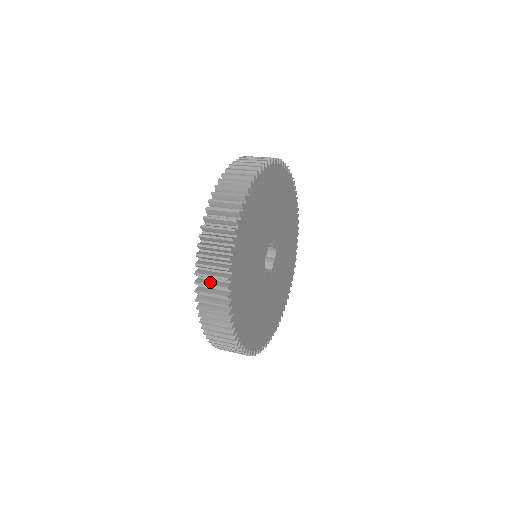
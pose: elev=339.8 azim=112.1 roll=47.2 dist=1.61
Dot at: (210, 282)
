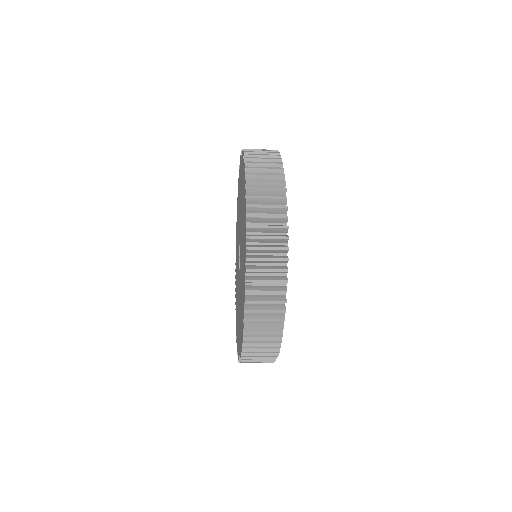
Dot at: (263, 288)
